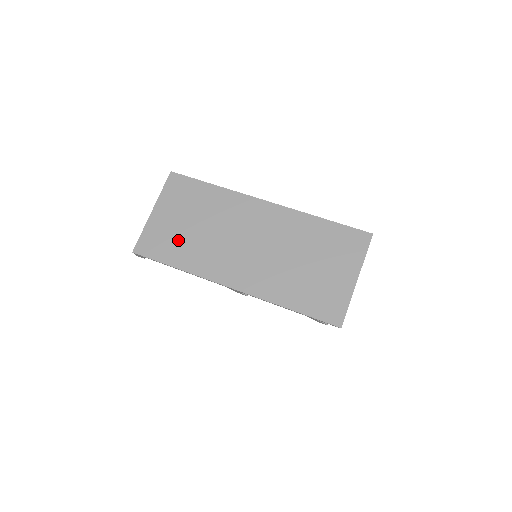
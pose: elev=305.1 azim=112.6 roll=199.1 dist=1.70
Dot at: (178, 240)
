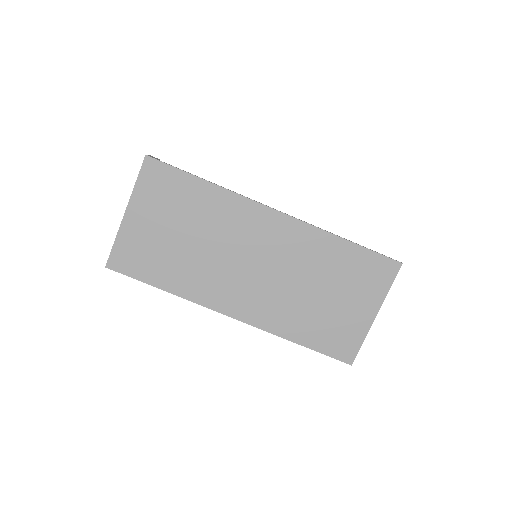
Dot at: (163, 255)
